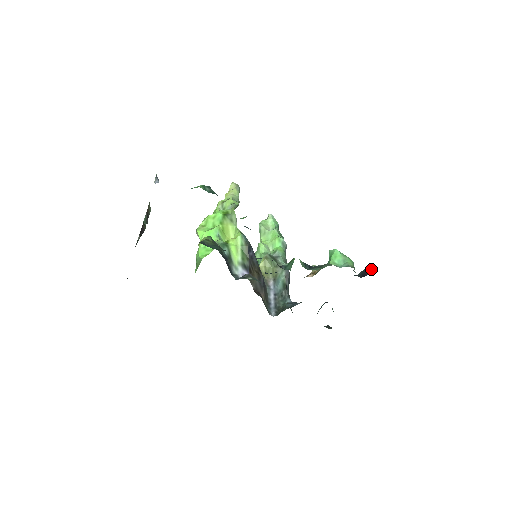
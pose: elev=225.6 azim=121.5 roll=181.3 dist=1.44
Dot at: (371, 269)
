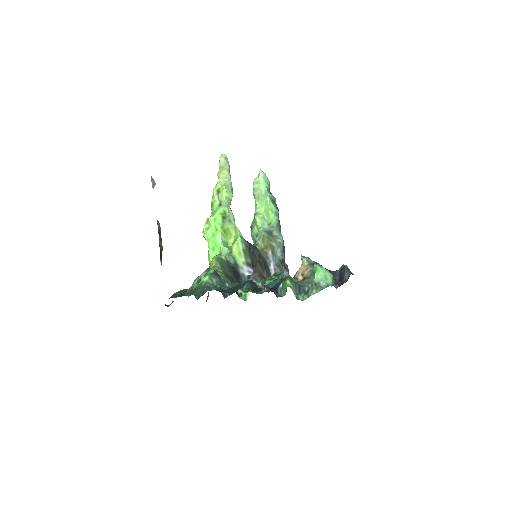
Dot at: (347, 271)
